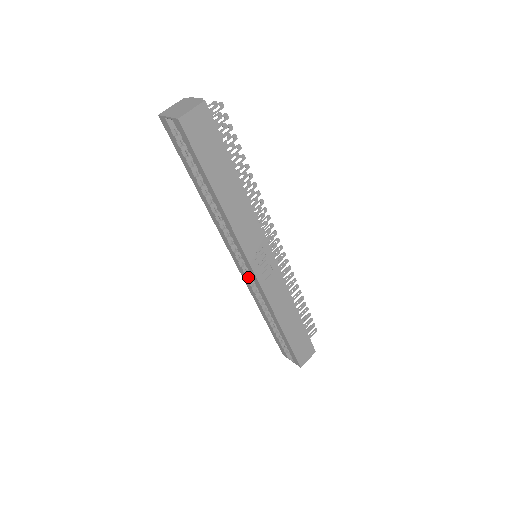
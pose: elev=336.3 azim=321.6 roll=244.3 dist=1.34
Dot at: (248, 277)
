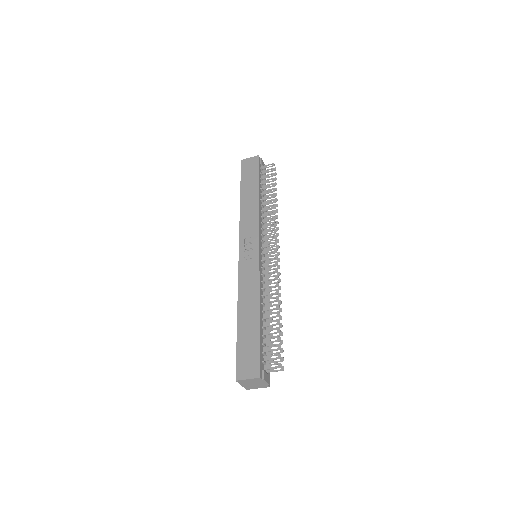
Dot at: occluded
